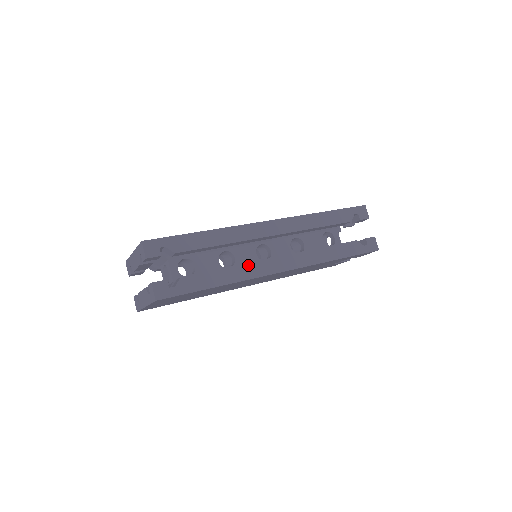
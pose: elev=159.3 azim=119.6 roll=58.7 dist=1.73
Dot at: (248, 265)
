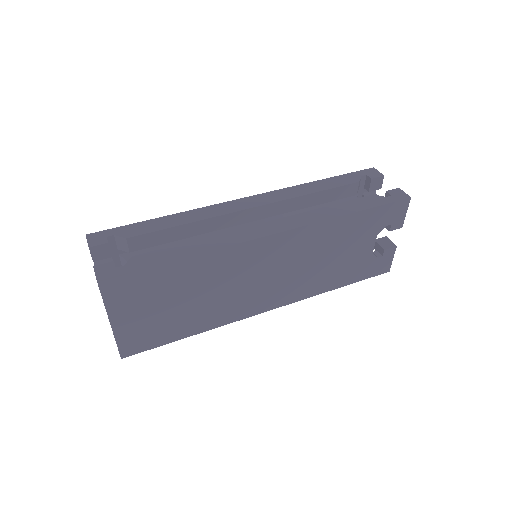
Dot at: (223, 235)
